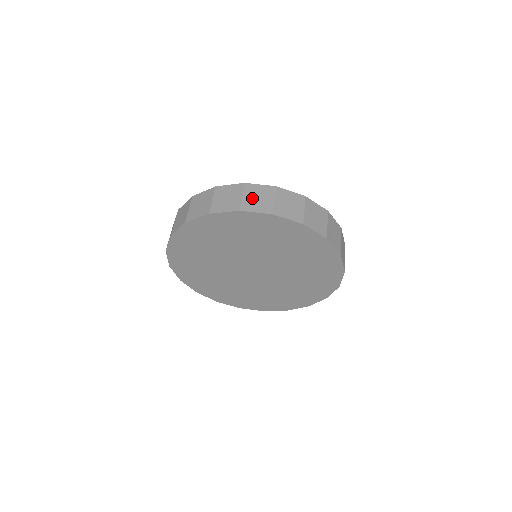
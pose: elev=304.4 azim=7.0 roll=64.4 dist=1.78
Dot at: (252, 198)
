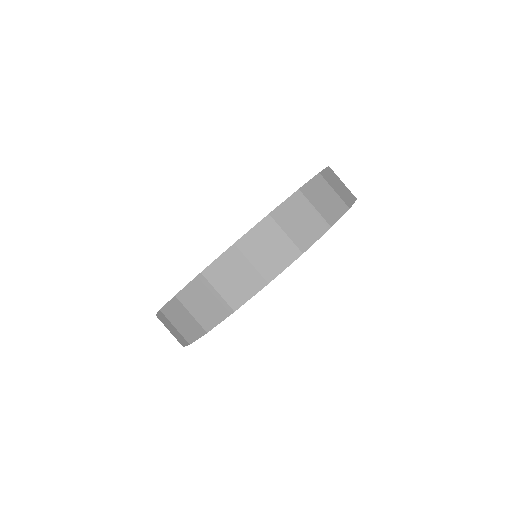
Dot at: (228, 285)
